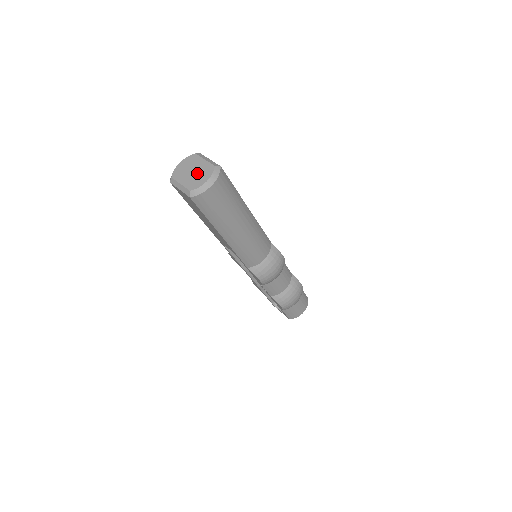
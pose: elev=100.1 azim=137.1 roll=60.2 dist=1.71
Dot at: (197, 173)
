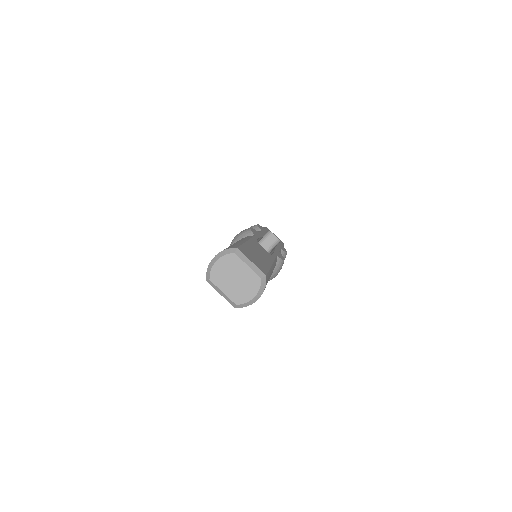
Dot at: (241, 283)
